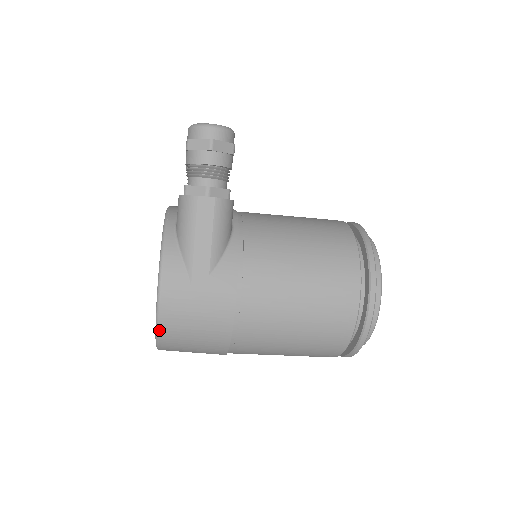
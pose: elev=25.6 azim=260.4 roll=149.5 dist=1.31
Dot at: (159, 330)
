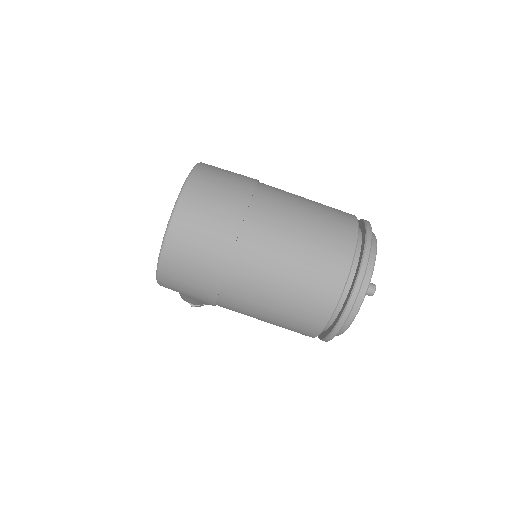
Dot at: (200, 163)
